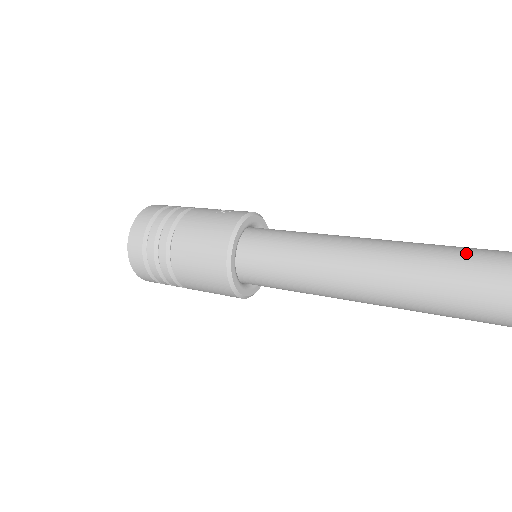
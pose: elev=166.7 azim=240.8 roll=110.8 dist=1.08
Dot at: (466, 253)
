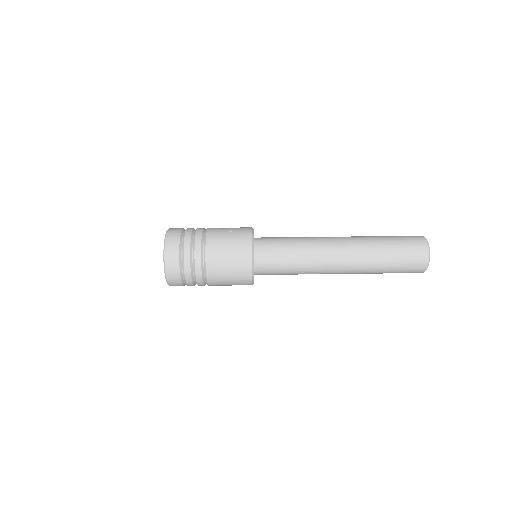
Dot at: (384, 240)
